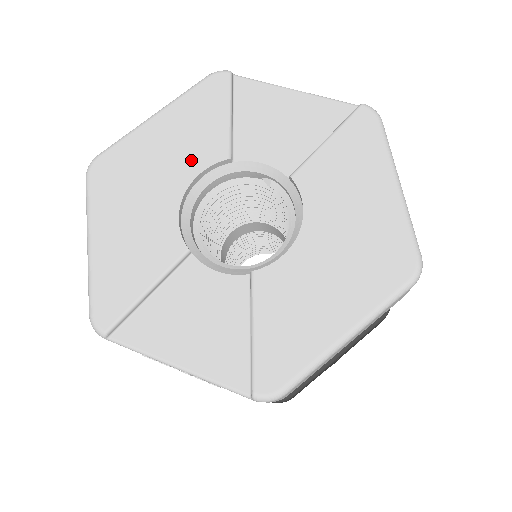
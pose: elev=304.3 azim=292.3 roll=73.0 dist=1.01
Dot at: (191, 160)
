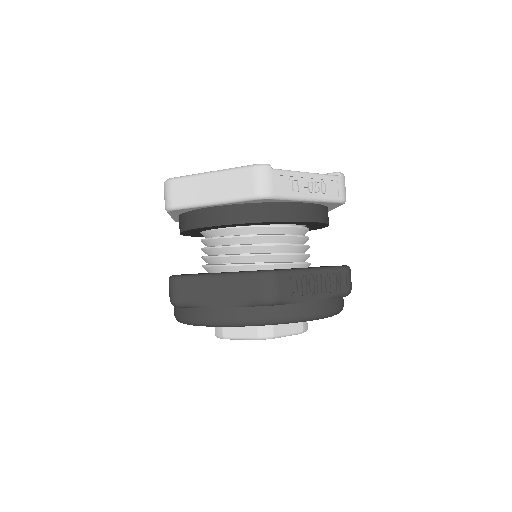
Dot at: occluded
